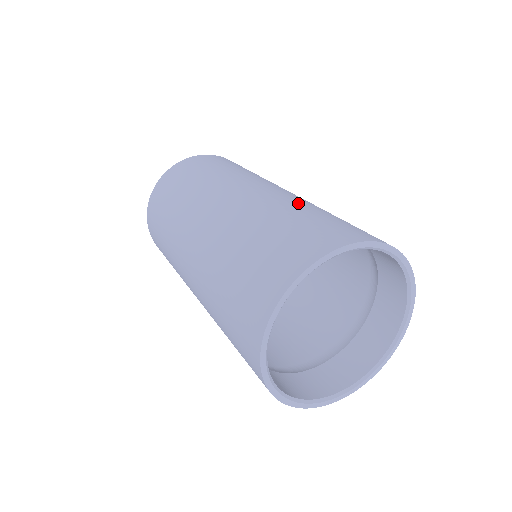
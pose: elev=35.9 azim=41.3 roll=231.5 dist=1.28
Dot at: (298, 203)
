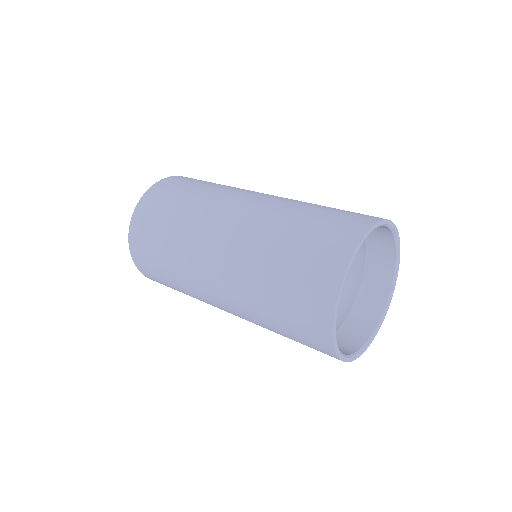
Dot at: occluded
